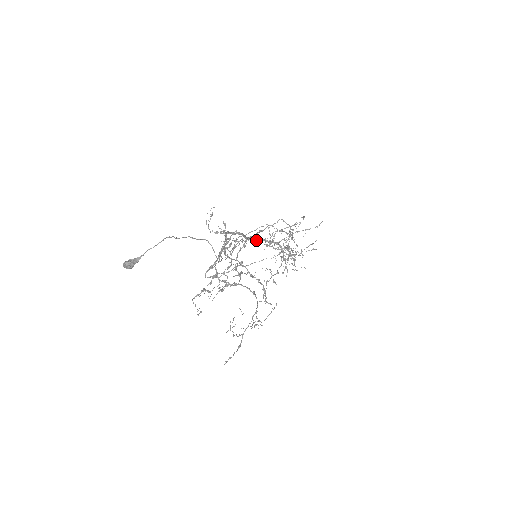
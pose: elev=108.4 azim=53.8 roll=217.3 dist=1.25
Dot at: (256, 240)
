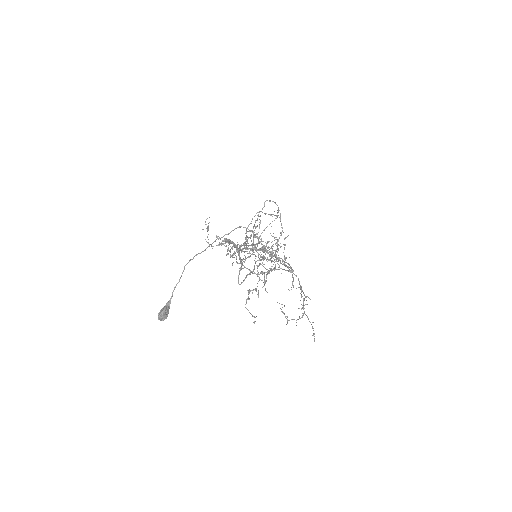
Dot at: (240, 250)
